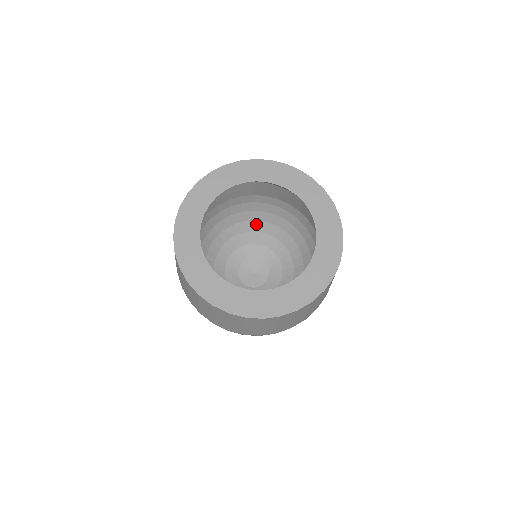
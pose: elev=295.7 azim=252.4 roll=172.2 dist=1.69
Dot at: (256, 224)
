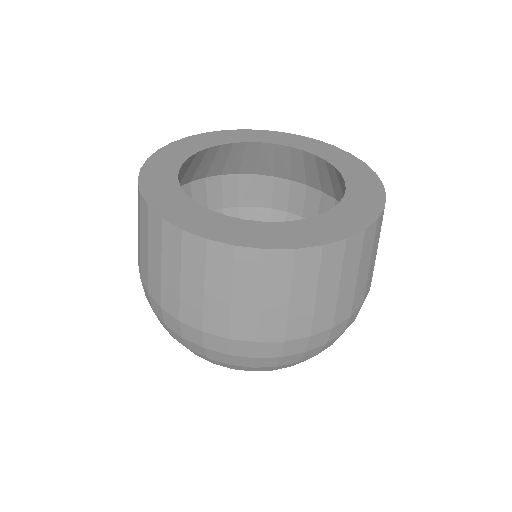
Dot at: occluded
